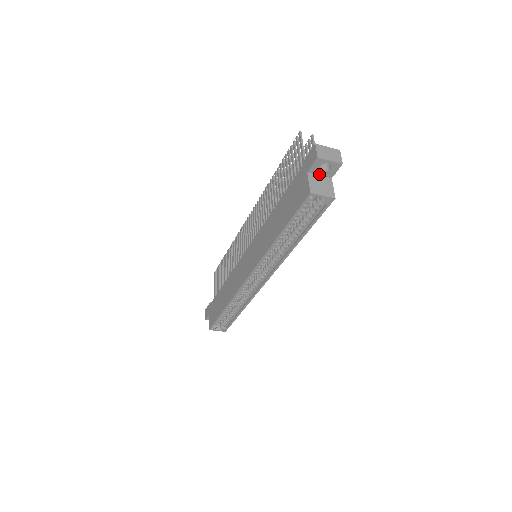
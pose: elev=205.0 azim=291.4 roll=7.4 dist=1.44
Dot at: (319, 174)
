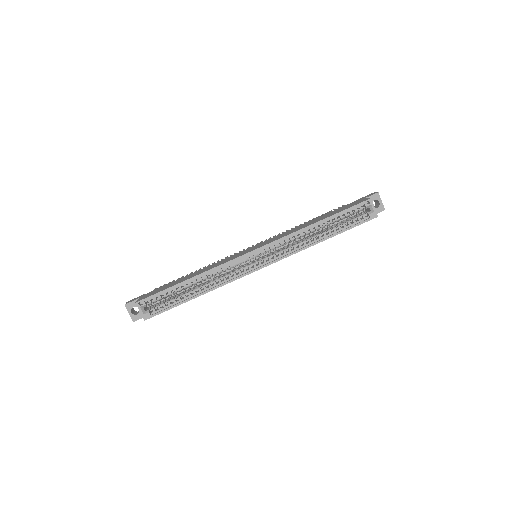
Dot at: occluded
